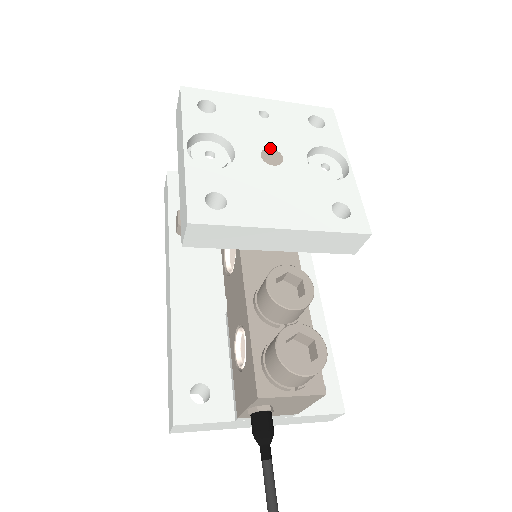
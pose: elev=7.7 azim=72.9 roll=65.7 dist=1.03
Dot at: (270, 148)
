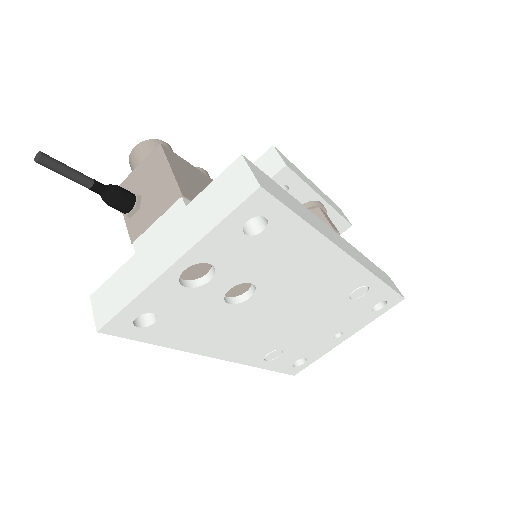
Dot at: occluded
